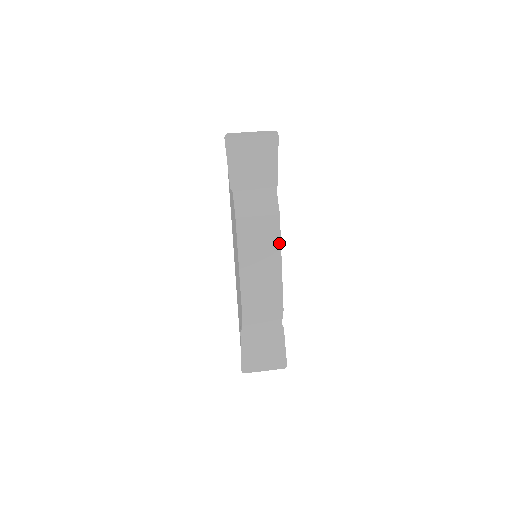
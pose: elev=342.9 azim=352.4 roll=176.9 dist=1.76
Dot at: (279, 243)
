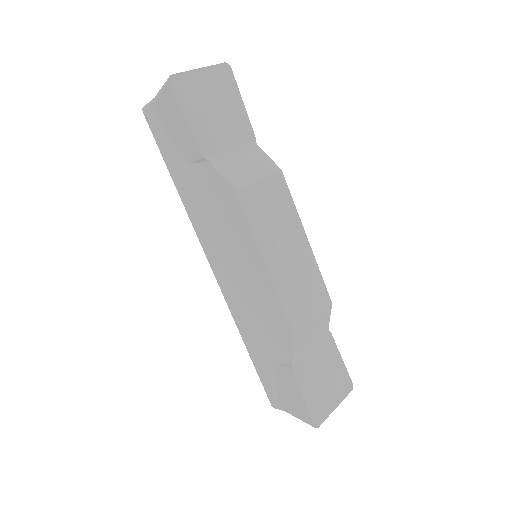
Dot at: (295, 211)
